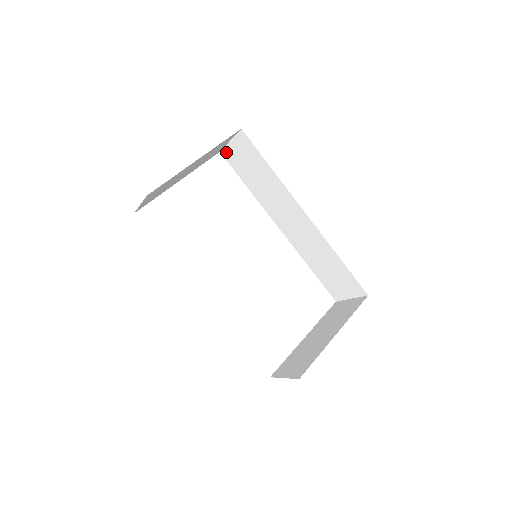
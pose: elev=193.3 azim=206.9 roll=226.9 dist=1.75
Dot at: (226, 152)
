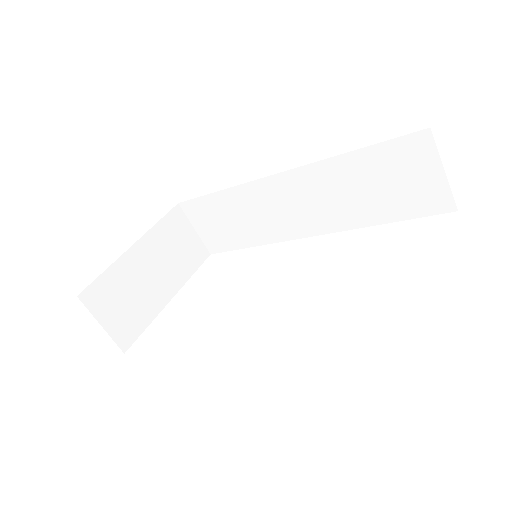
Dot at: (209, 245)
